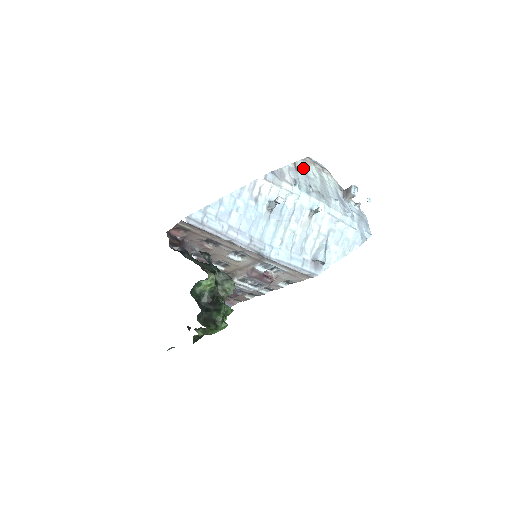
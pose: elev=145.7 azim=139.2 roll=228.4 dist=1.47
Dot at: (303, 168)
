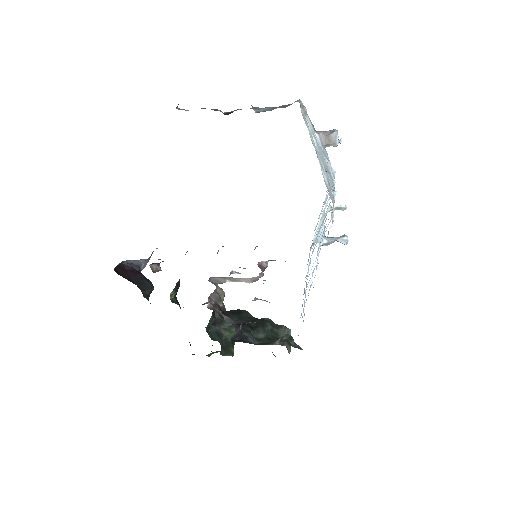
Dot at: (313, 141)
